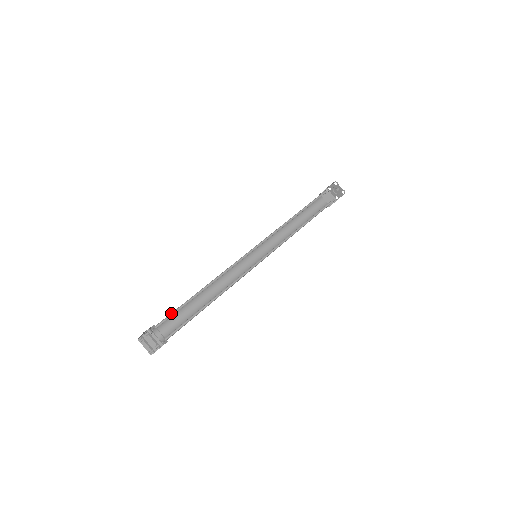
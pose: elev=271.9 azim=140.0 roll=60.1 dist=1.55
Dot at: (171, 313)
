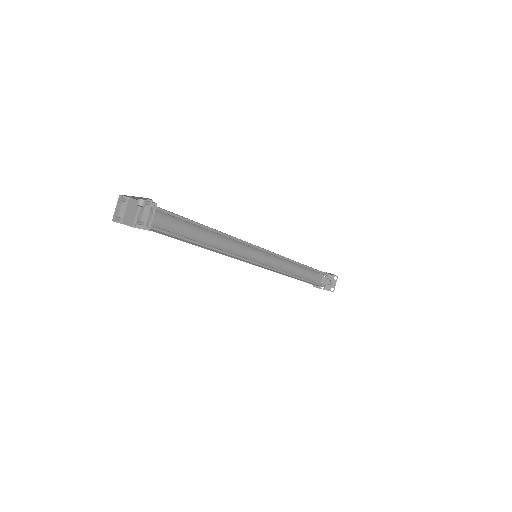
Dot at: occluded
